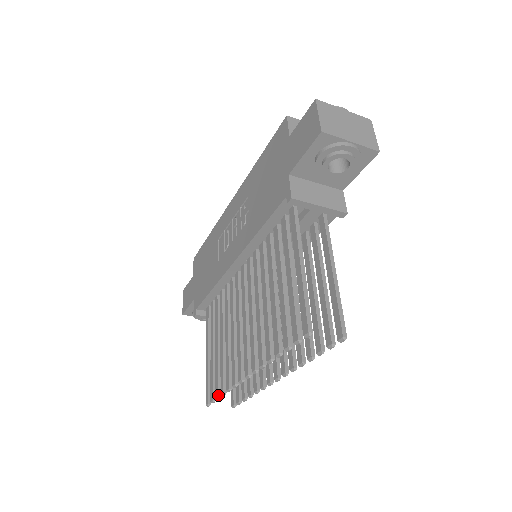
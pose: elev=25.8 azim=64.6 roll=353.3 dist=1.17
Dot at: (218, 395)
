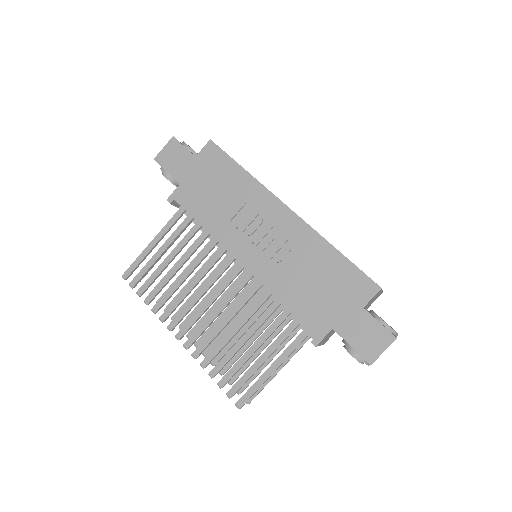
Dot at: (141, 295)
